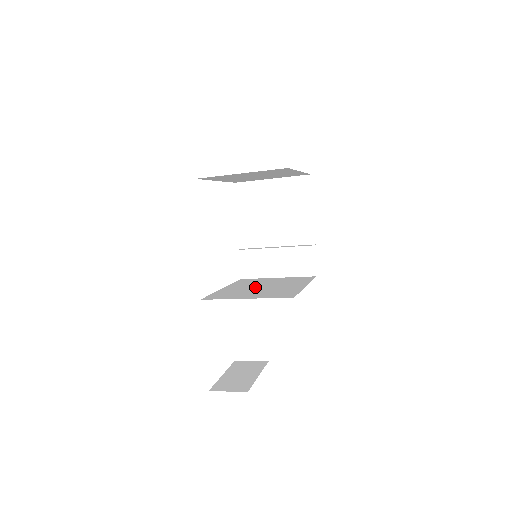
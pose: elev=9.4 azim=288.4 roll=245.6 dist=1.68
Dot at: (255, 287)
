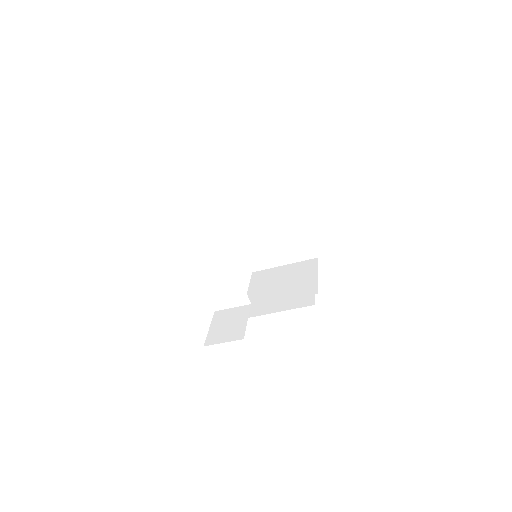
Dot at: occluded
